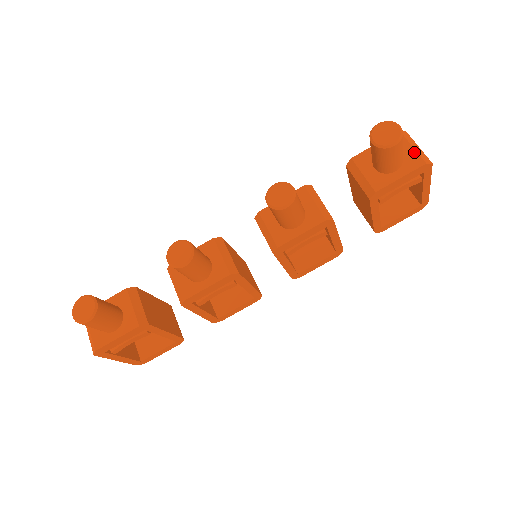
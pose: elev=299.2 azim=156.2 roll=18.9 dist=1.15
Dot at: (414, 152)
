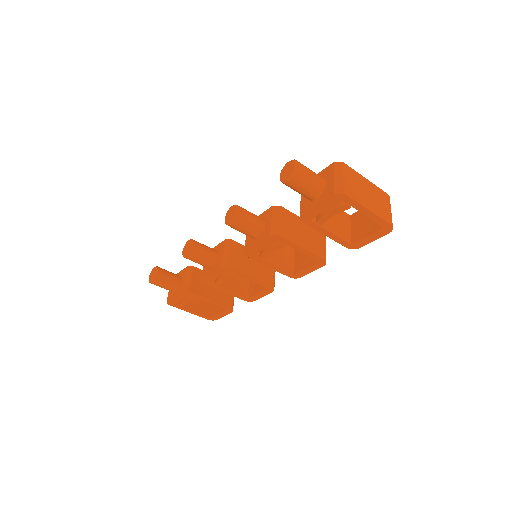
Dot at: (332, 183)
